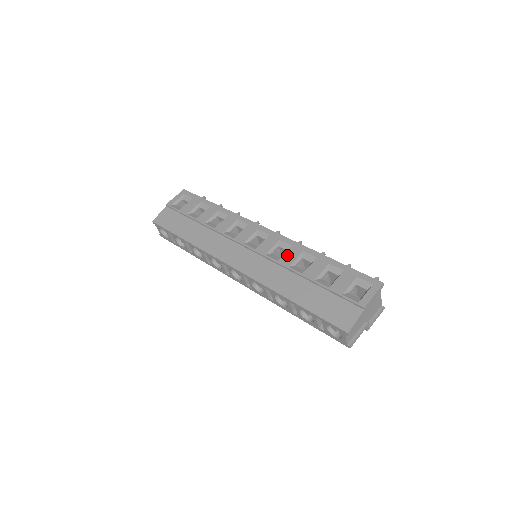
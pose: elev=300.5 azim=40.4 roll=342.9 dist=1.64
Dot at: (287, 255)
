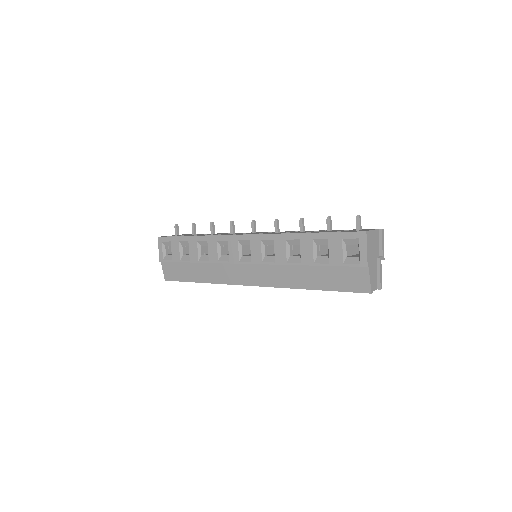
Dot at: (277, 252)
